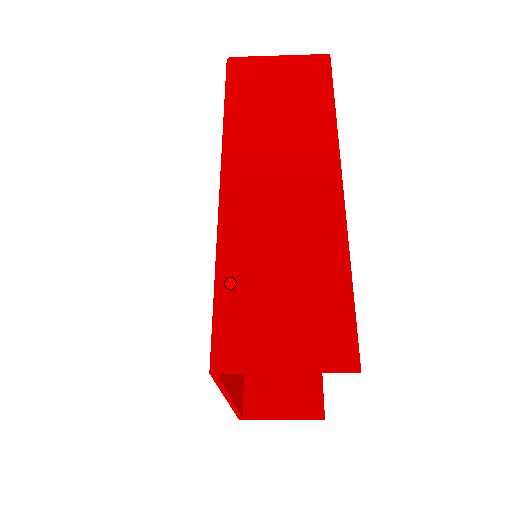
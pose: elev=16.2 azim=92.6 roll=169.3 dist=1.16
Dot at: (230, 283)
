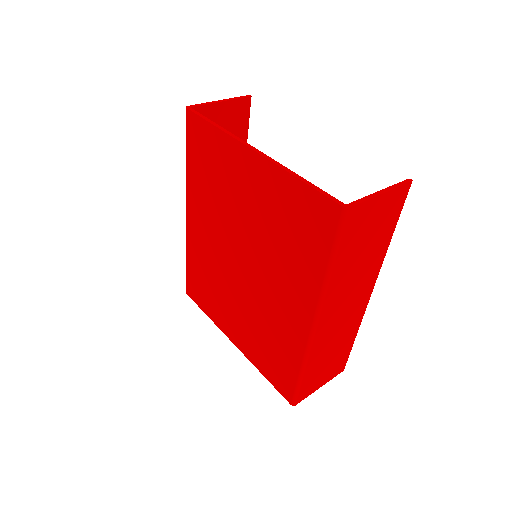
Dot at: (308, 372)
